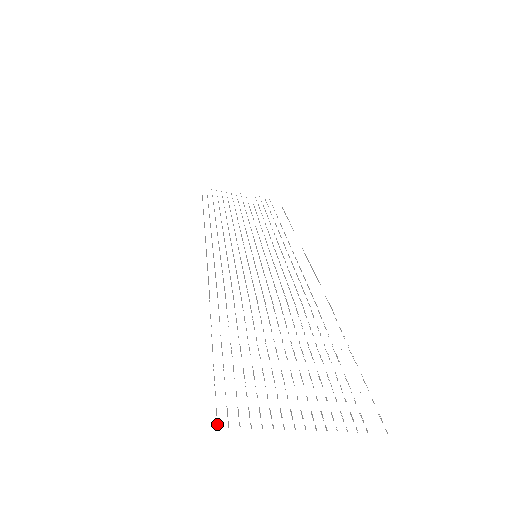
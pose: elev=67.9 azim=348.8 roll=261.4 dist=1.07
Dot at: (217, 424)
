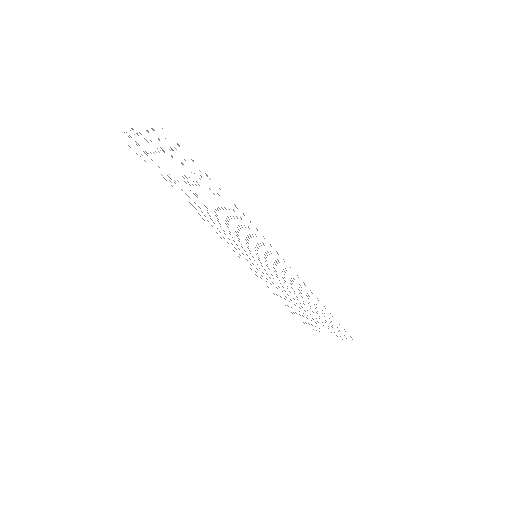
Dot at: occluded
